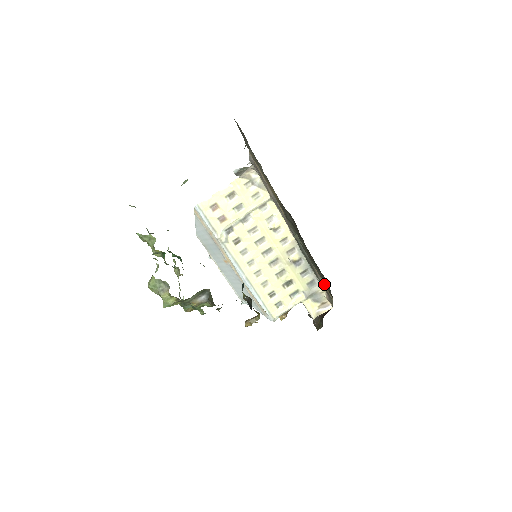
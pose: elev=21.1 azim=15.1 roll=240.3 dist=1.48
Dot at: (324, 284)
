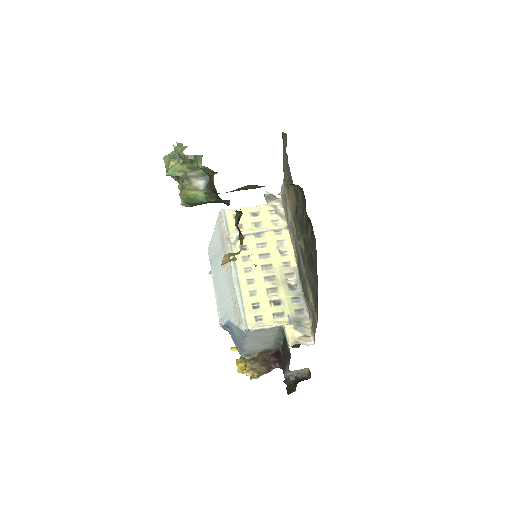
Dot at: (313, 302)
